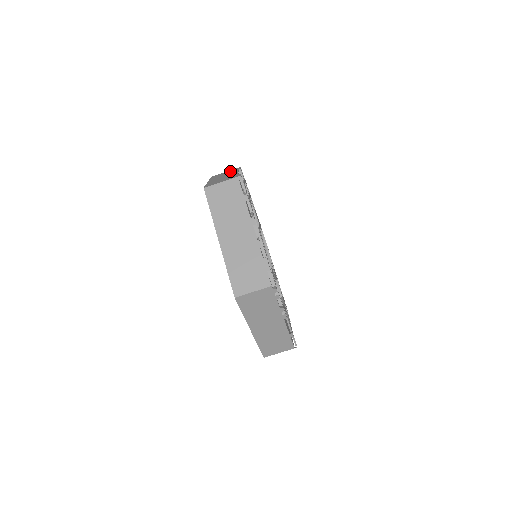
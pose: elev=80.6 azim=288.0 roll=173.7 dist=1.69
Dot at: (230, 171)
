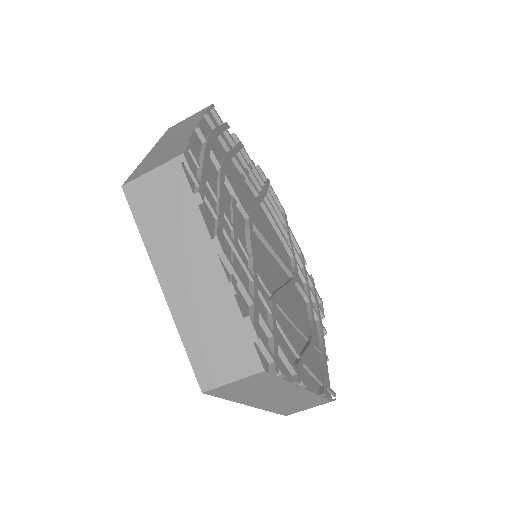
Dot at: (193, 117)
